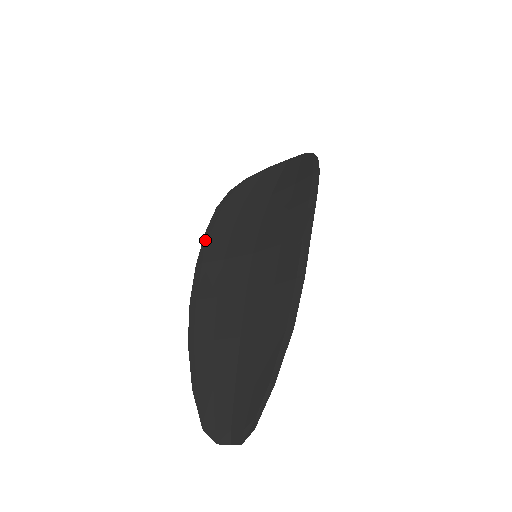
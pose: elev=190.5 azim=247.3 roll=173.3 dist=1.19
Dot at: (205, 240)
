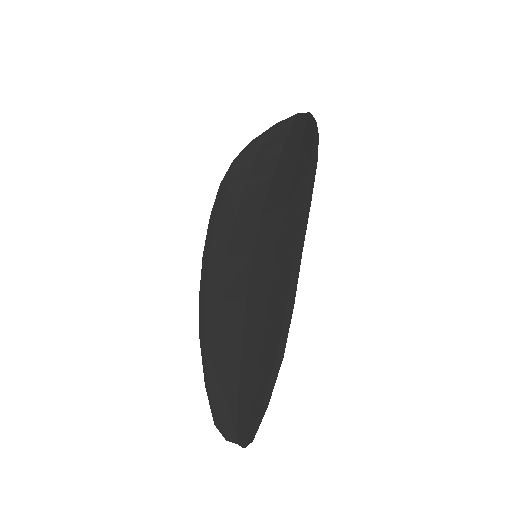
Dot at: (210, 227)
